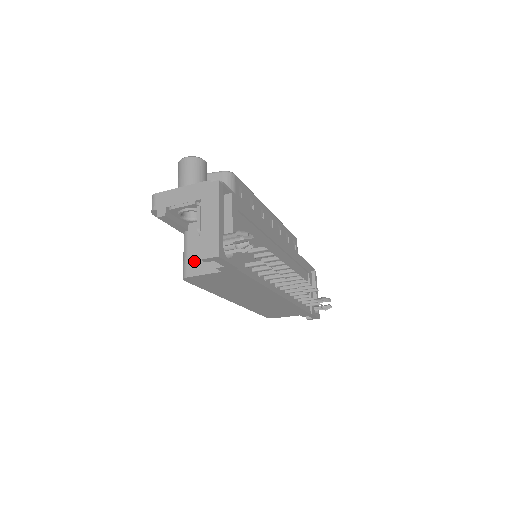
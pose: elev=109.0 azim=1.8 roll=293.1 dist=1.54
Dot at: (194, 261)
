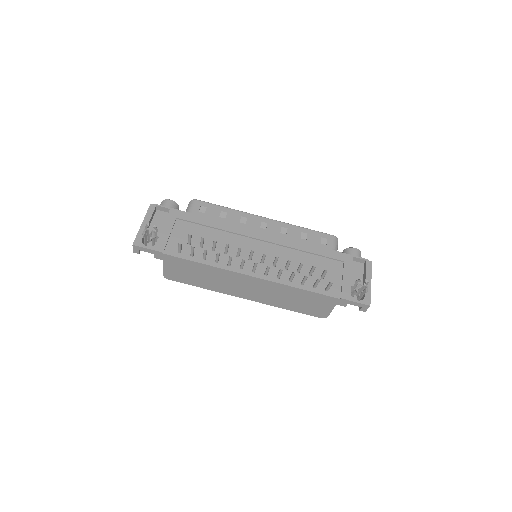
Dot at: occluded
